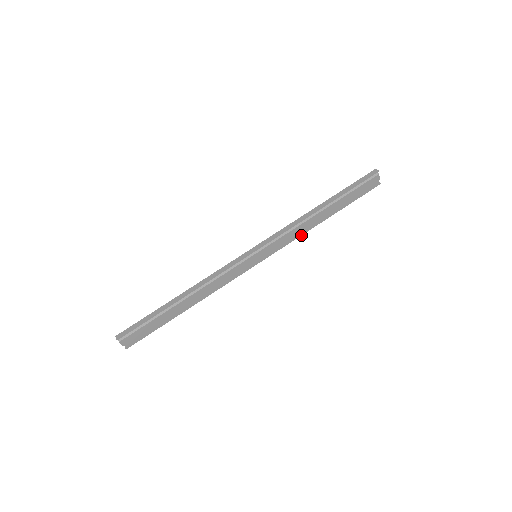
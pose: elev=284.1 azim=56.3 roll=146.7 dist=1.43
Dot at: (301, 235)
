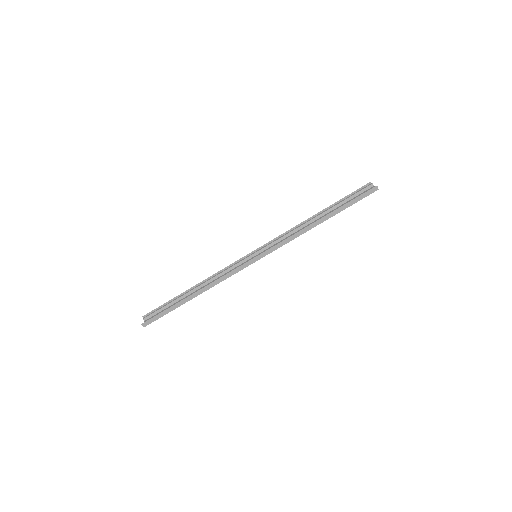
Dot at: (294, 232)
